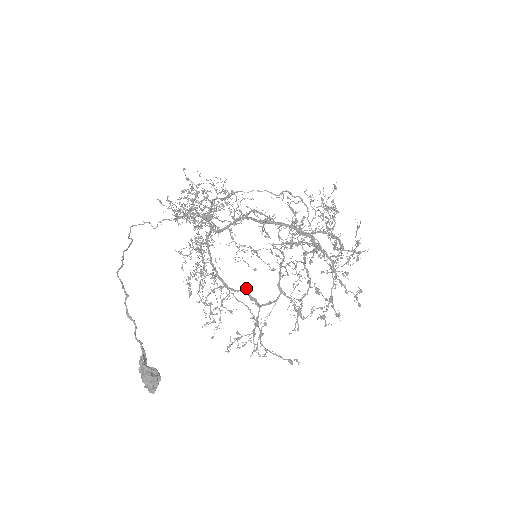
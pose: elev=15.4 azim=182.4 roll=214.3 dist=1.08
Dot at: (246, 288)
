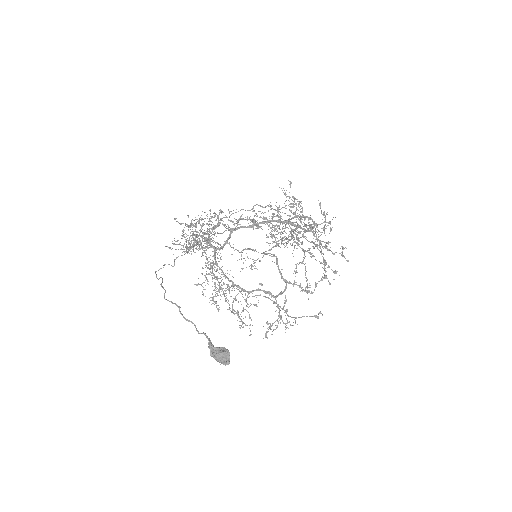
Dot at: occluded
